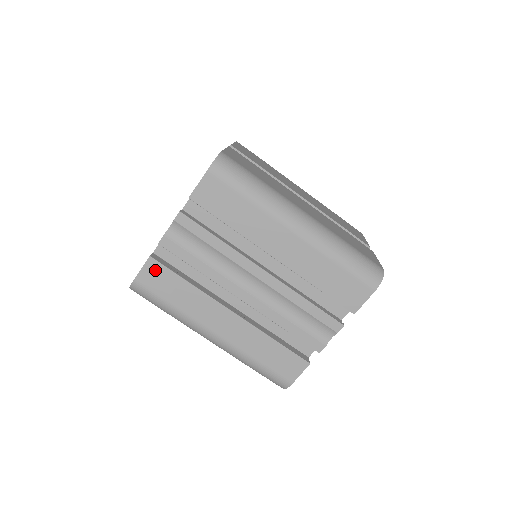
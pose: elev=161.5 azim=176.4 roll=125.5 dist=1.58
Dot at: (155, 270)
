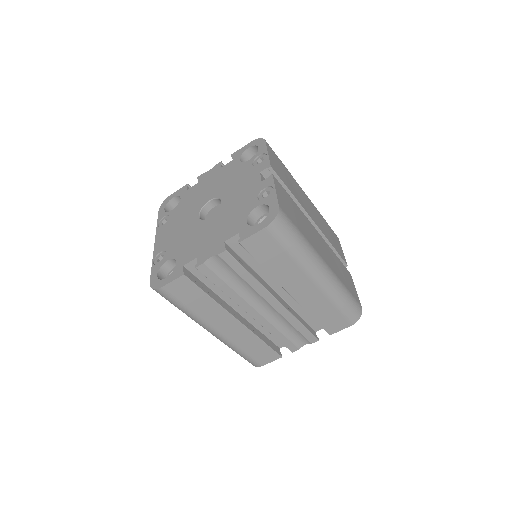
Dot at: (184, 285)
